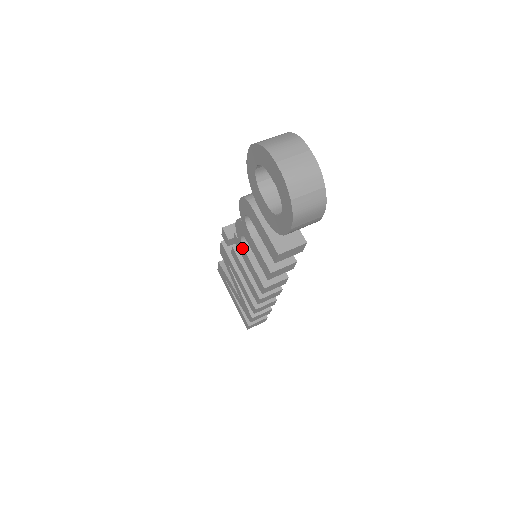
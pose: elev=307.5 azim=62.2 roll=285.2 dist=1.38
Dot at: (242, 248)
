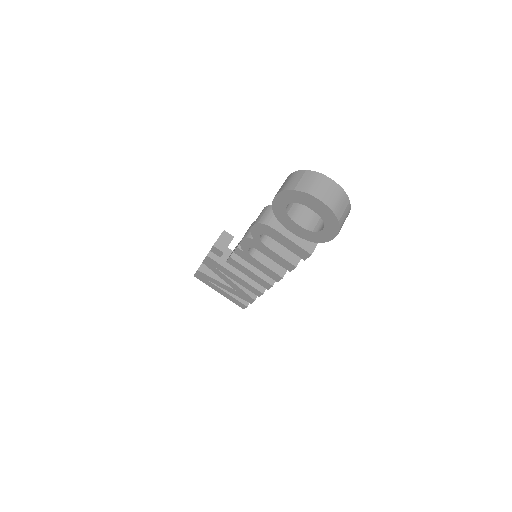
Dot at: (249, 256)
